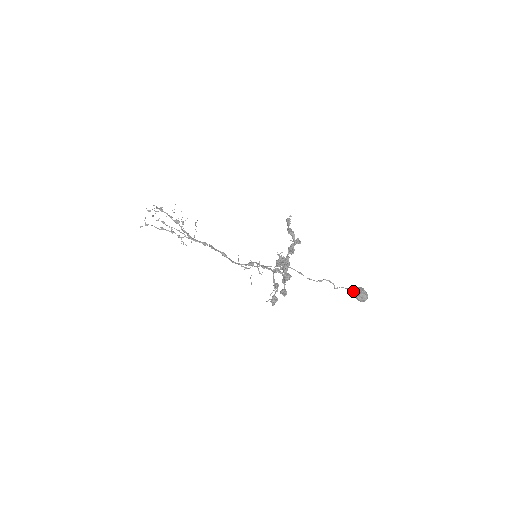
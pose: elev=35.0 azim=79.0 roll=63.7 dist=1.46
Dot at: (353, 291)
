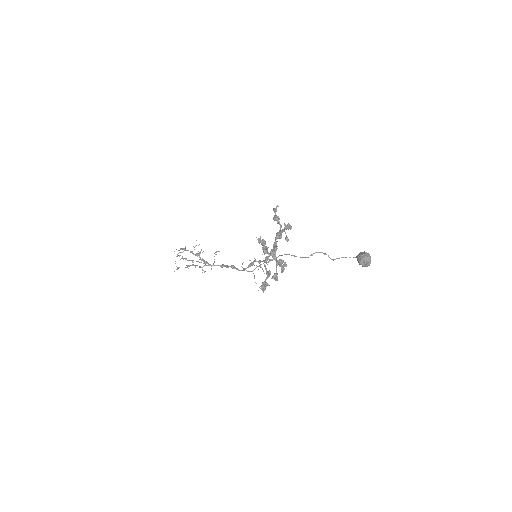
Dot at: occluded
